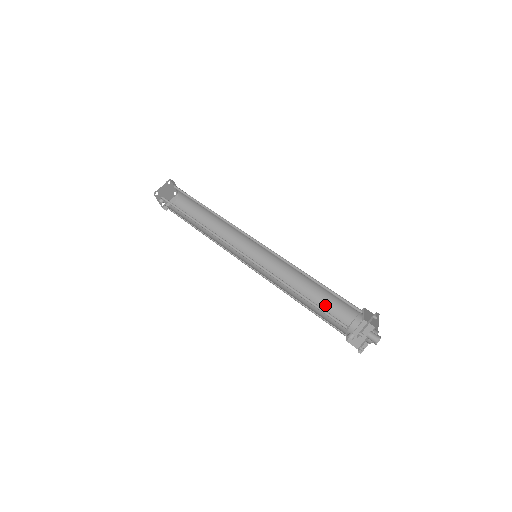
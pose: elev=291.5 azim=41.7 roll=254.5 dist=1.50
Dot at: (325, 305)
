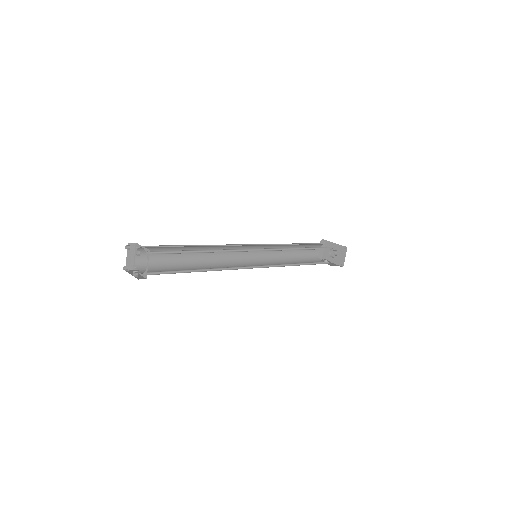
Dot at: (301, 250)
